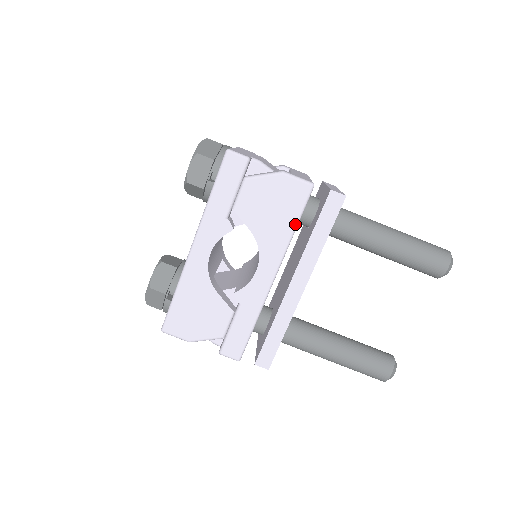
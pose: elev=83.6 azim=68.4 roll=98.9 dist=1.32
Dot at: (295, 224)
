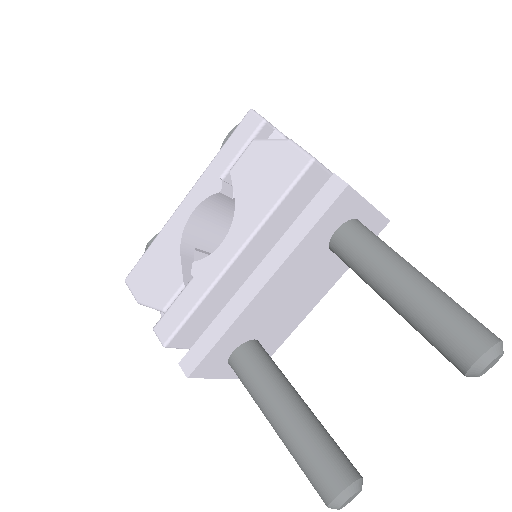
Dot at: (277, 200)
